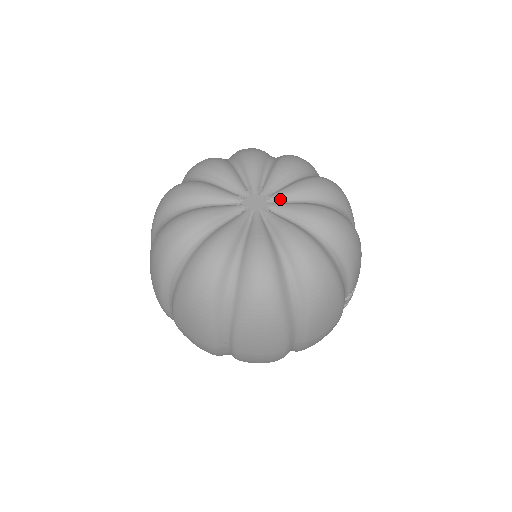
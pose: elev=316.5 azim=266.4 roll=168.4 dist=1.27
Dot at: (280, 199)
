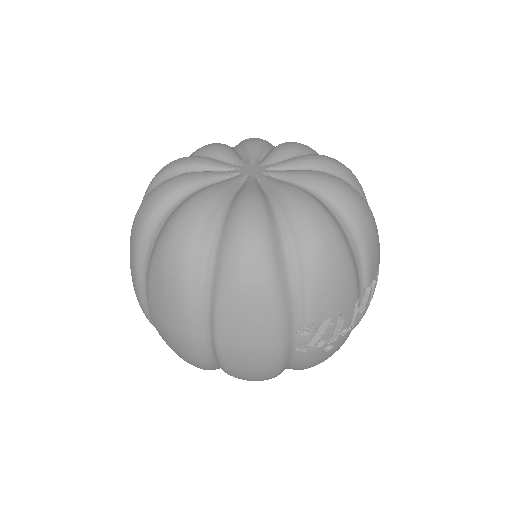
Dot at: (277, 176)
